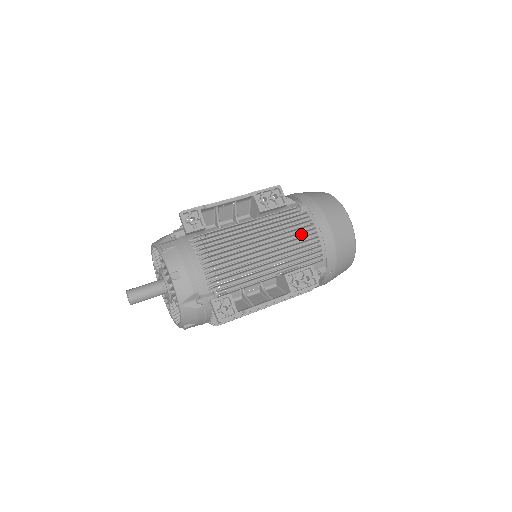
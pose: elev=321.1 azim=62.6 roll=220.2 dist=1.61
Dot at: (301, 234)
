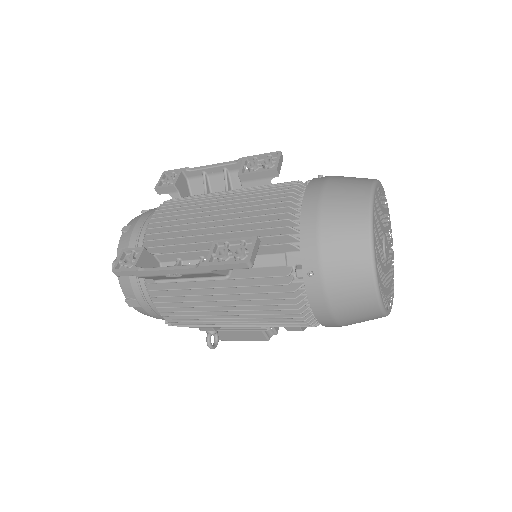
Dot at: occluded
